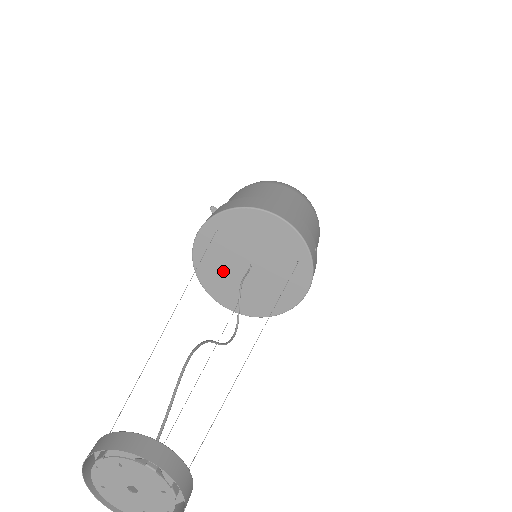
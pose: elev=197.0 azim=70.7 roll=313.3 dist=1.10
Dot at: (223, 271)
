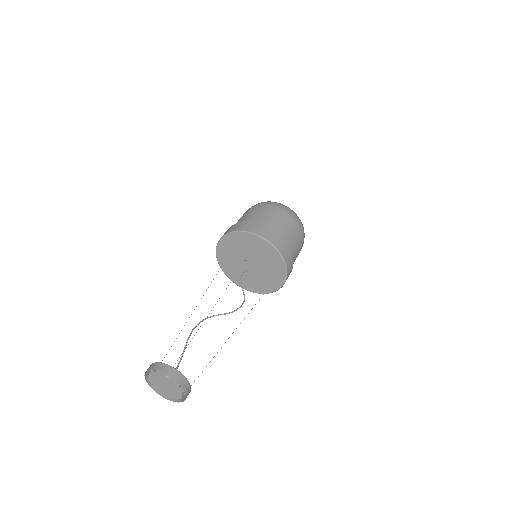
Dot at: (248, 277)
